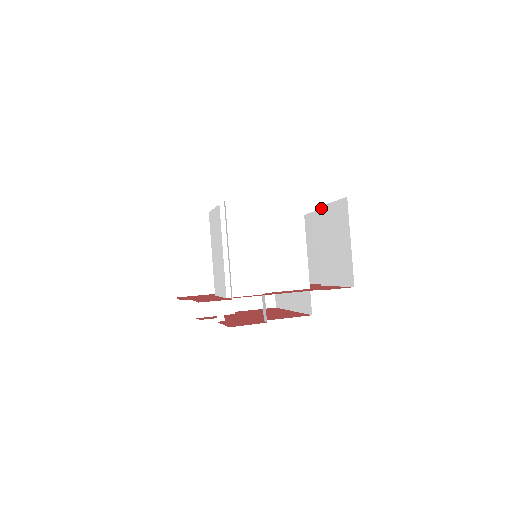
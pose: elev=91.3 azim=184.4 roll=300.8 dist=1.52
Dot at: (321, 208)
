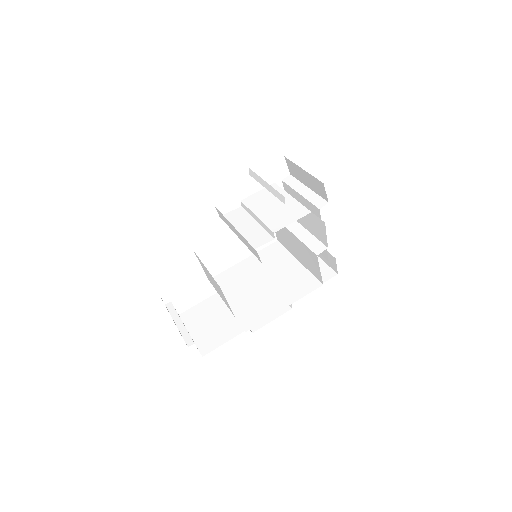
Dot at: occluded
